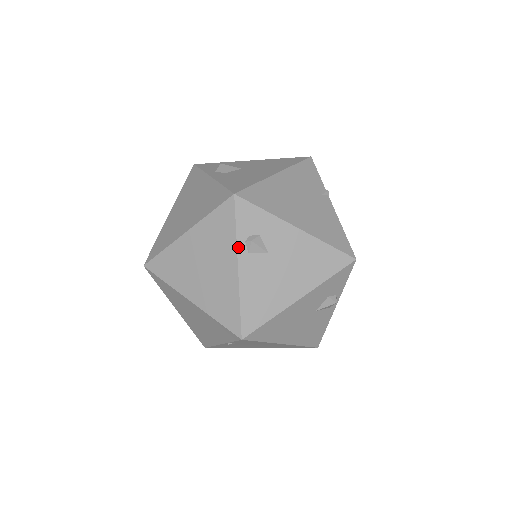
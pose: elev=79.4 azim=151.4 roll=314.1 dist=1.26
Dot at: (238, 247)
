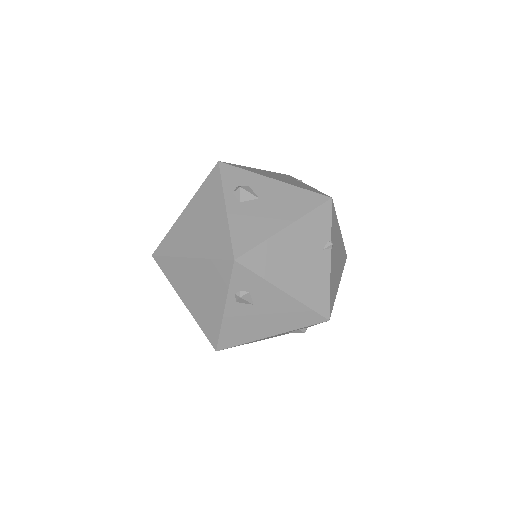
Dot at: (228, 296)
